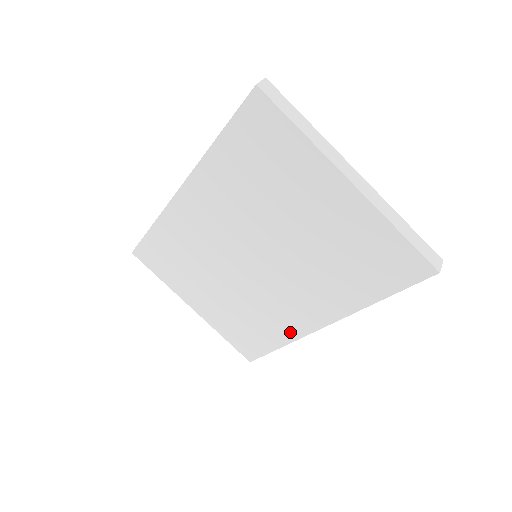
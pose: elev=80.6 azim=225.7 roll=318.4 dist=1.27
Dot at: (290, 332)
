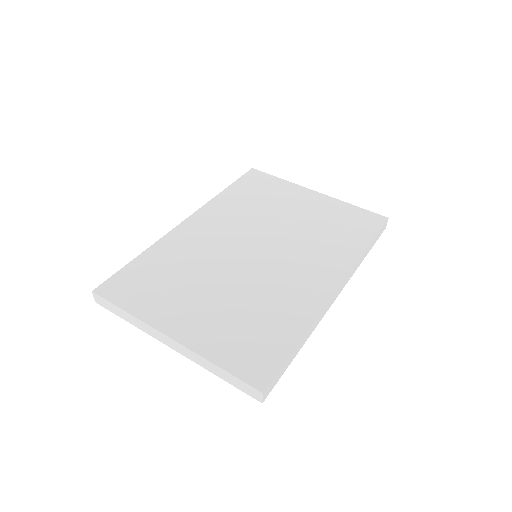
Dot at: (308, 308)
